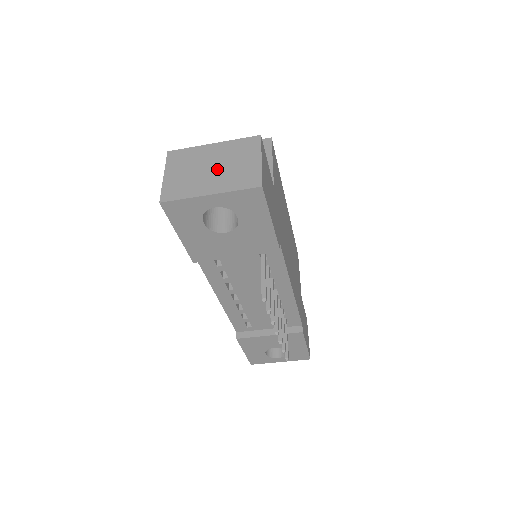
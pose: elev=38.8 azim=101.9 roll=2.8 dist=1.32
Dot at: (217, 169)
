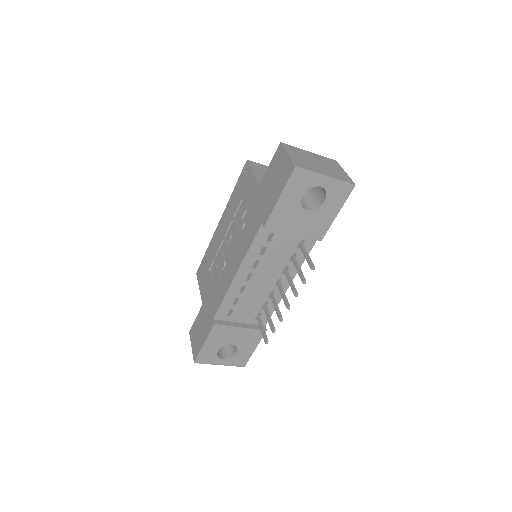
Dot at: (322, 165)
